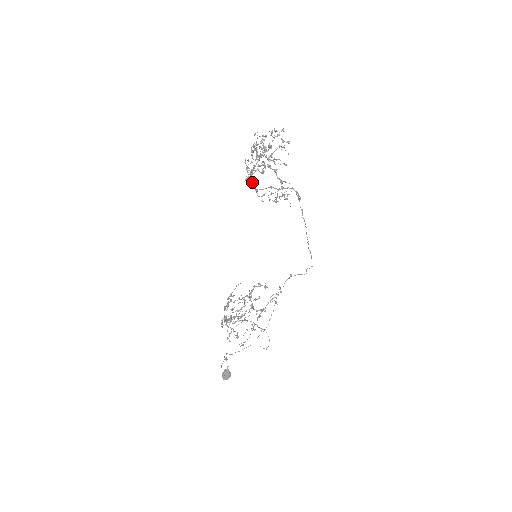
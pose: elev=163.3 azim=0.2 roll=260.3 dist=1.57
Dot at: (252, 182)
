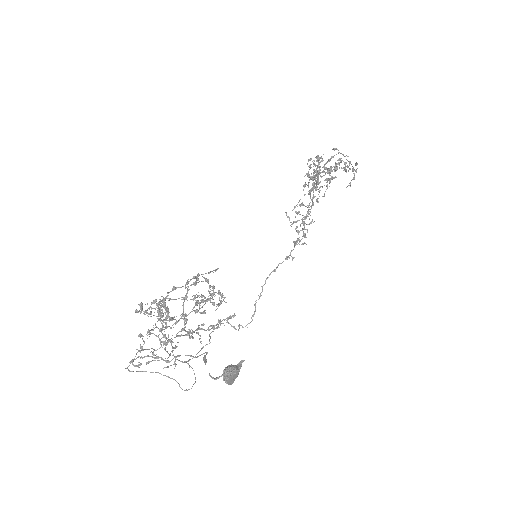
Dot at: (332, 178)
